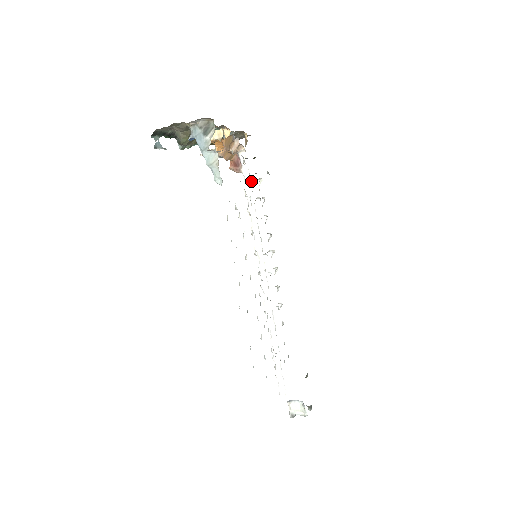
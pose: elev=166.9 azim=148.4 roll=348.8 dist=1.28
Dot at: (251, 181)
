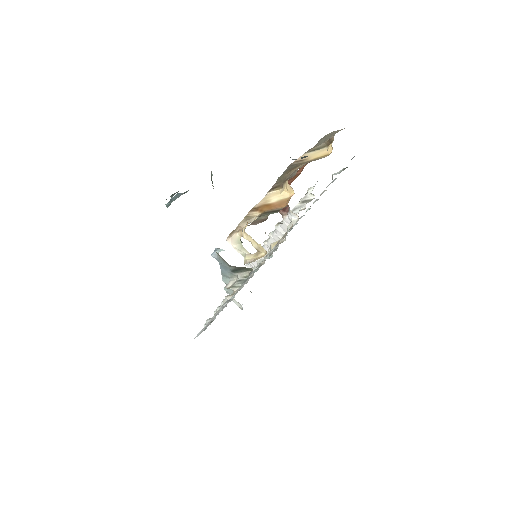
Dot at: (293, 212)
